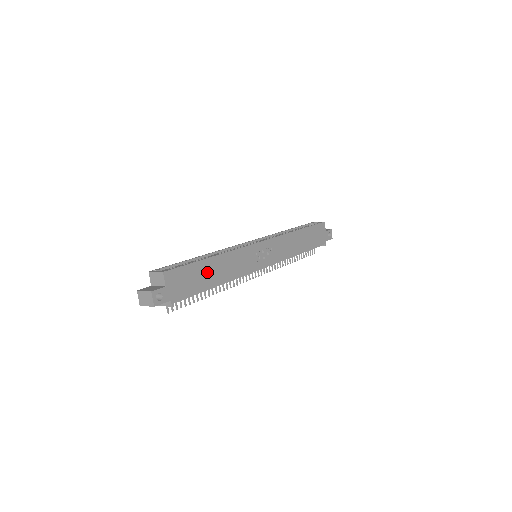
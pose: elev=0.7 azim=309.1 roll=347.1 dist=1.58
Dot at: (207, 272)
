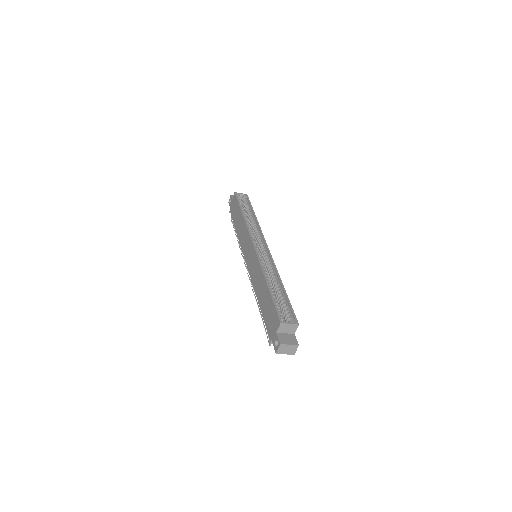
Dot at: occluded
